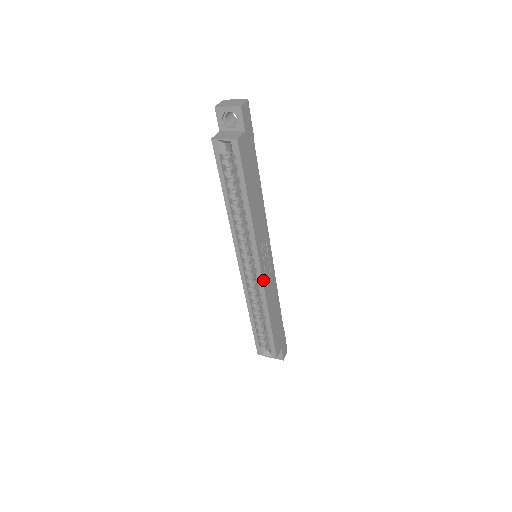
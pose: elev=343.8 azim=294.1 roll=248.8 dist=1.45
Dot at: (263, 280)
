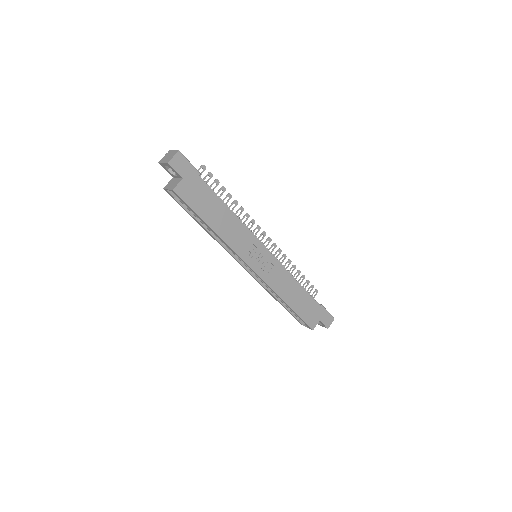
Dot at: (262, 277)
